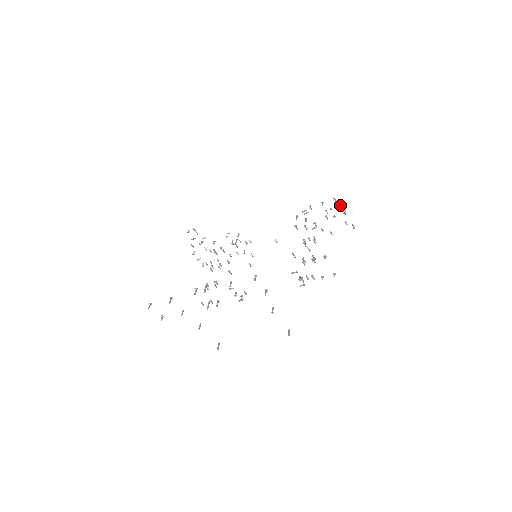
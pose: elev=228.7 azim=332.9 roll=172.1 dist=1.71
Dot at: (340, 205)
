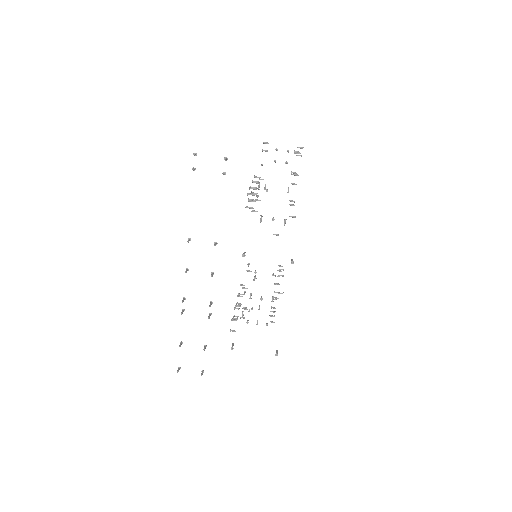
Dot at: occluded
